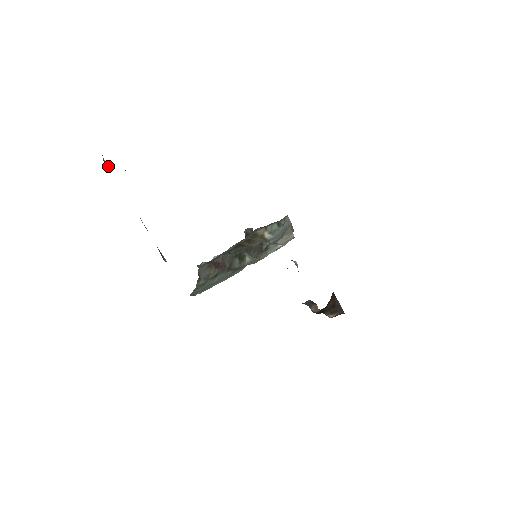
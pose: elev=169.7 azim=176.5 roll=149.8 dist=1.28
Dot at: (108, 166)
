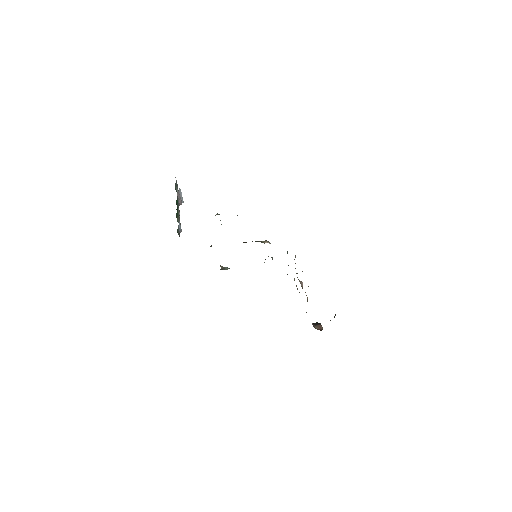
Dot at: occluded
